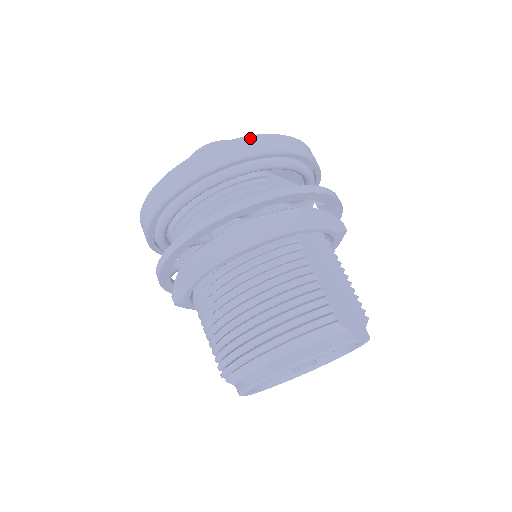
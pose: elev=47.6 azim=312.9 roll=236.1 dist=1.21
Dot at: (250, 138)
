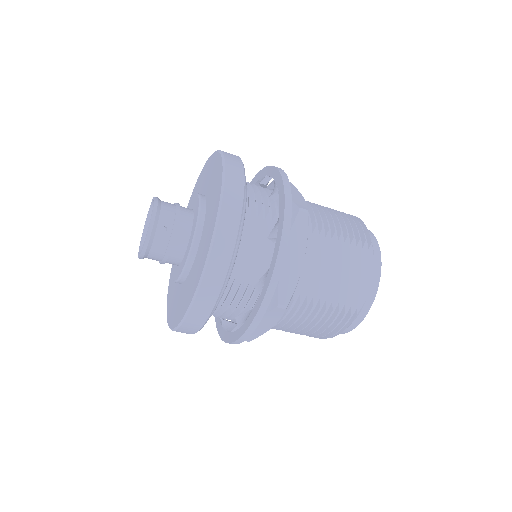
Dot at: (196, 303)
